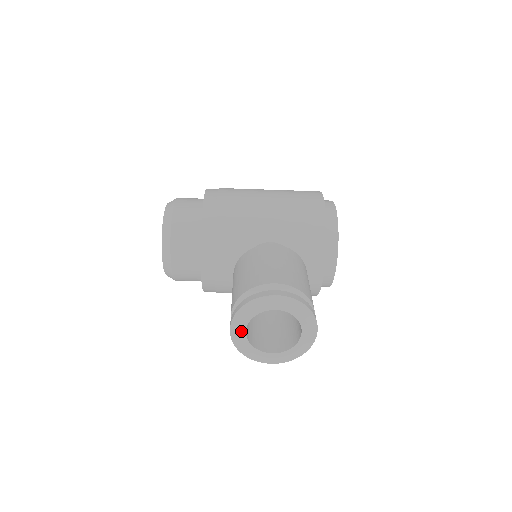
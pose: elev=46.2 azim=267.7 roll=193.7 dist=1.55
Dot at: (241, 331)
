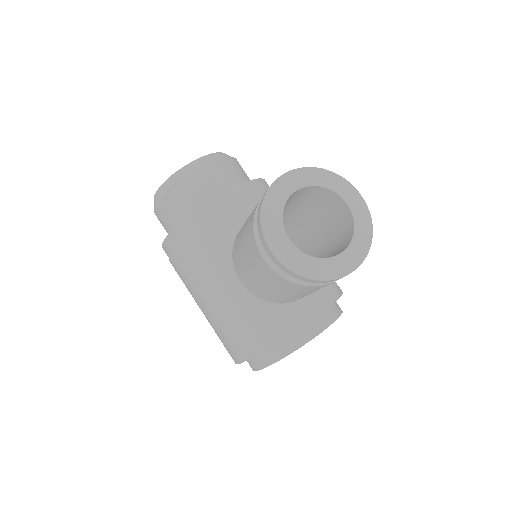
Dot at: (294, 184)
